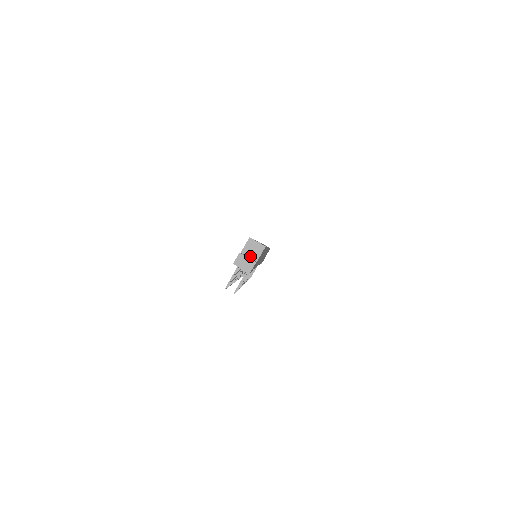
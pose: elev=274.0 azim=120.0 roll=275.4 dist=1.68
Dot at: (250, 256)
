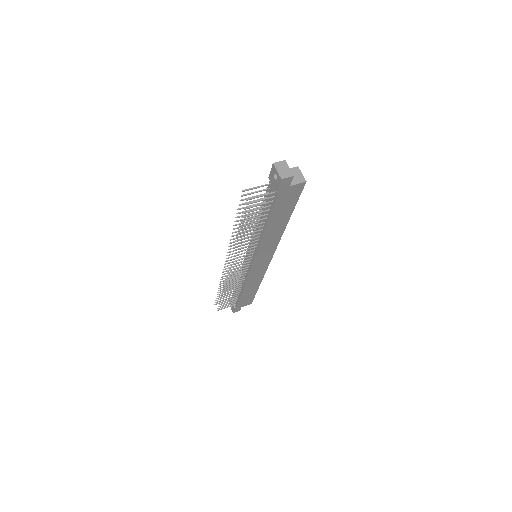
Dot at: occluded
